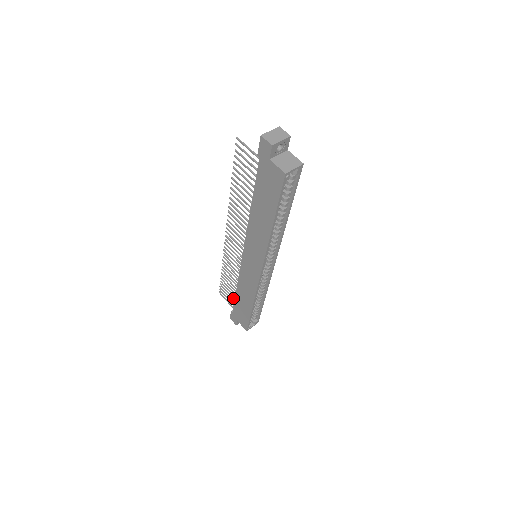
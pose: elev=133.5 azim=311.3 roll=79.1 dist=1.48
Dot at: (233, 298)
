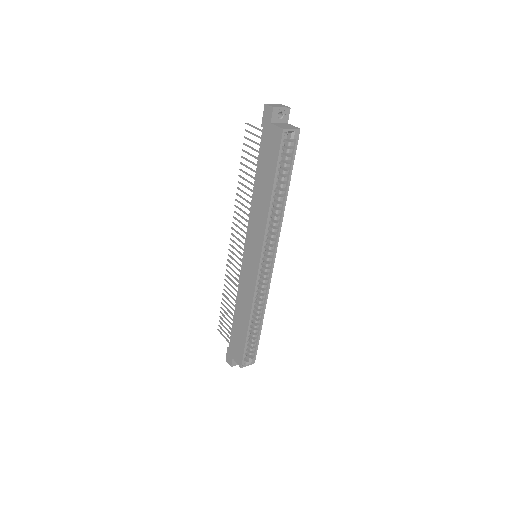
Dot at: (231, 328)
